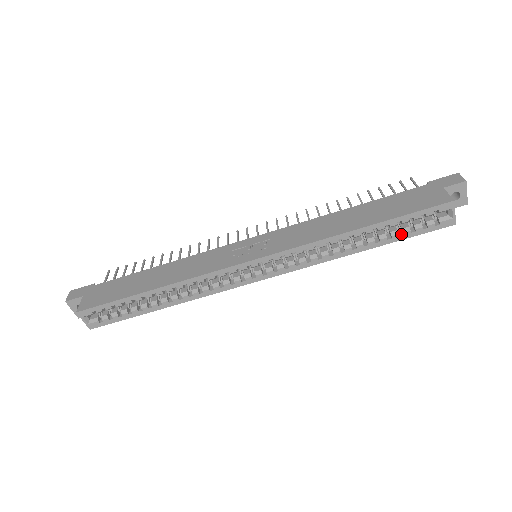
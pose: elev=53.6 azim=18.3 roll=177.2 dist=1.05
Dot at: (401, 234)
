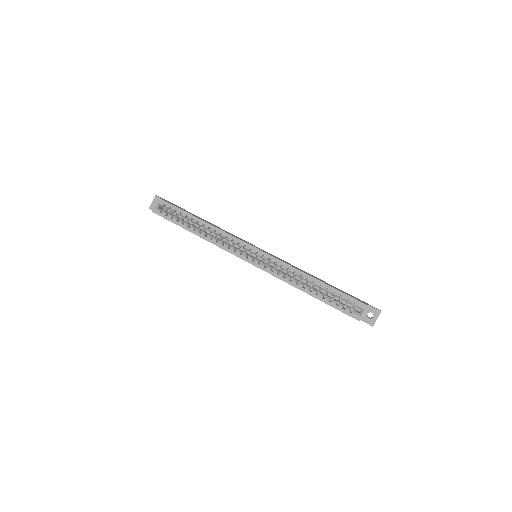
Dot at: (330, 302)
